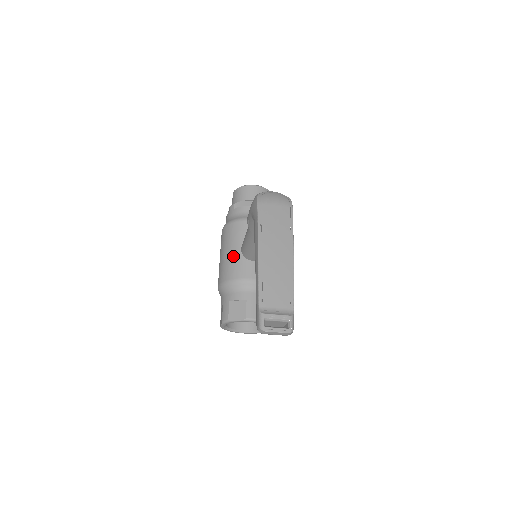
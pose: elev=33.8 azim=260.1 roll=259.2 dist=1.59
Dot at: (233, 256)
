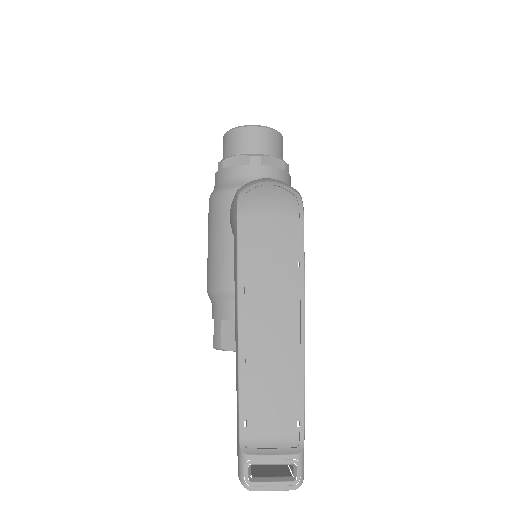
Dot at: (223, 250)
